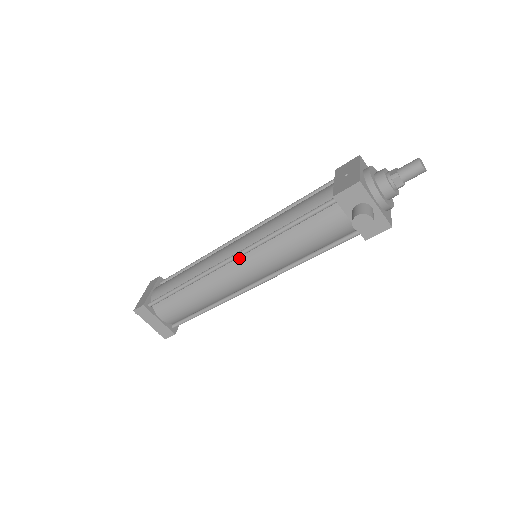
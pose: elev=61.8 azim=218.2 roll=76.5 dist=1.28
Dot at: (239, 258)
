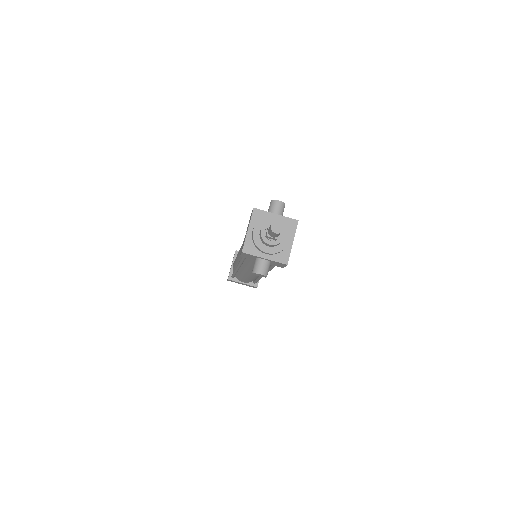
Dot at: (242, 266)
